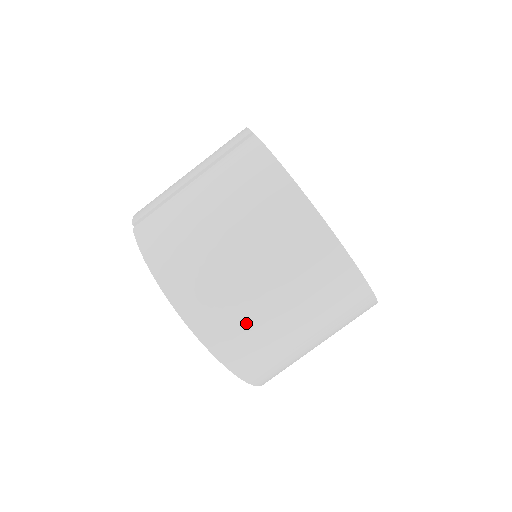
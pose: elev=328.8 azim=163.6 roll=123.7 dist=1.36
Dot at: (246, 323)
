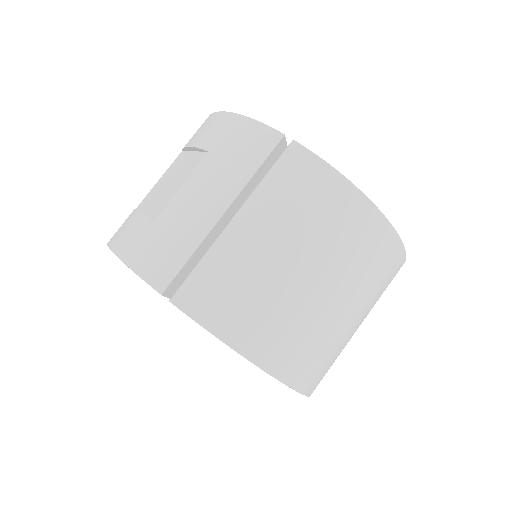
Dot at: (333, 354)
